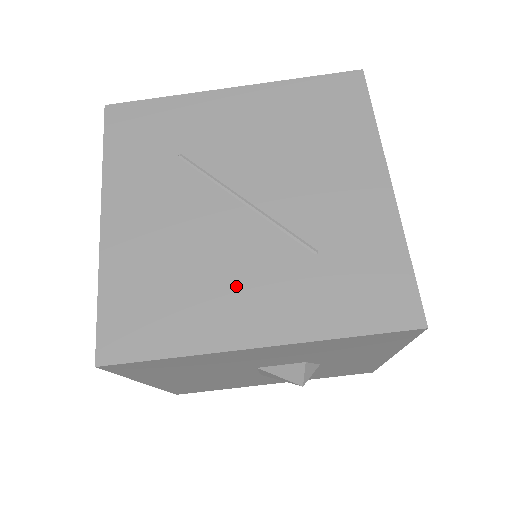
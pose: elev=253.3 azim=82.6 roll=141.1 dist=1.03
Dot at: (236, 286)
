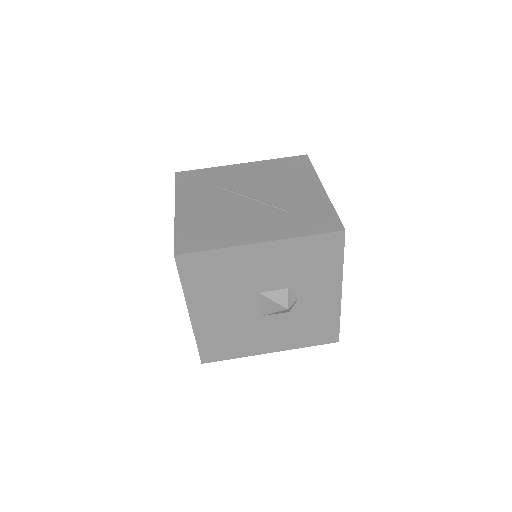
Dot at: (247, 224)
